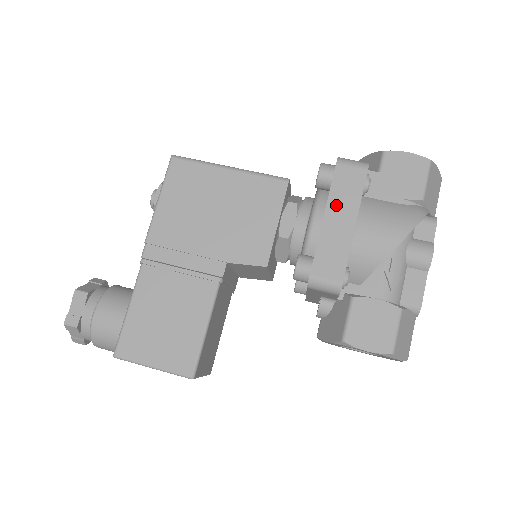
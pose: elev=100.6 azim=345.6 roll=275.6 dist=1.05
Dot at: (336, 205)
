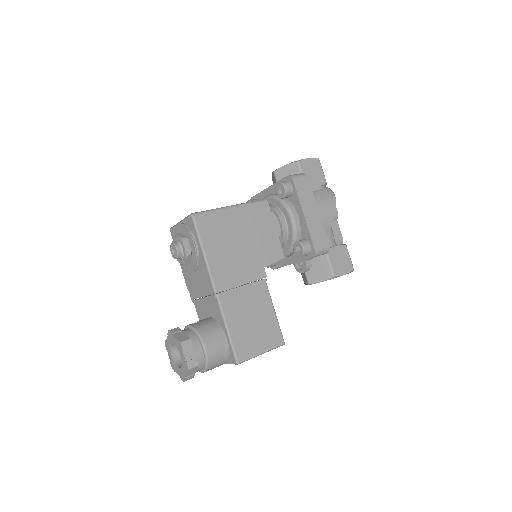
Dot at: (305, 205)
